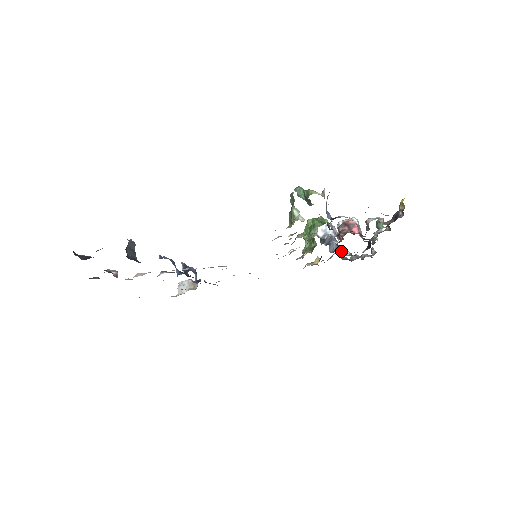
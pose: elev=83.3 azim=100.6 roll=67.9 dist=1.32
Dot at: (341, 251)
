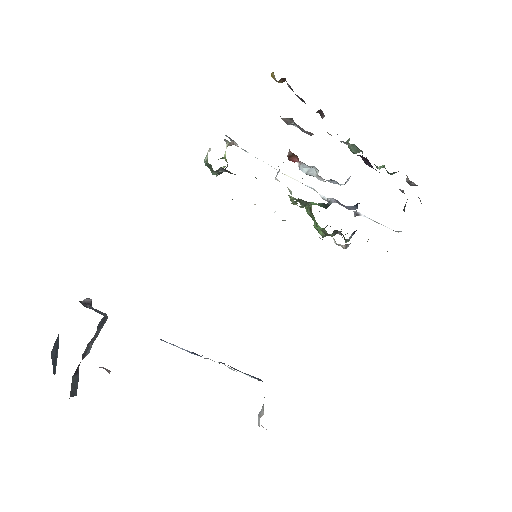
Dot at: occluded
